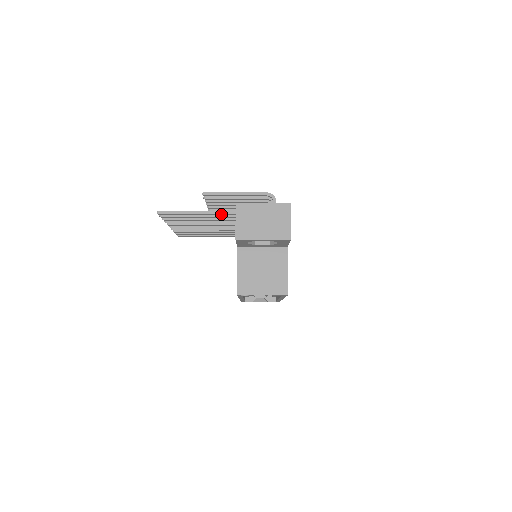
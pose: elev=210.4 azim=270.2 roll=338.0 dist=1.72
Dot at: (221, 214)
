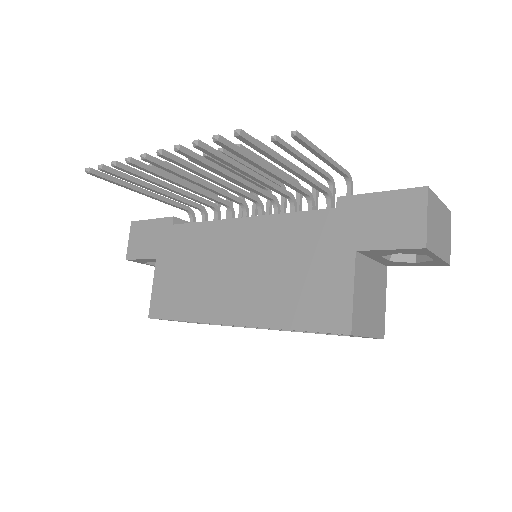
Dot at: (308, 181)
